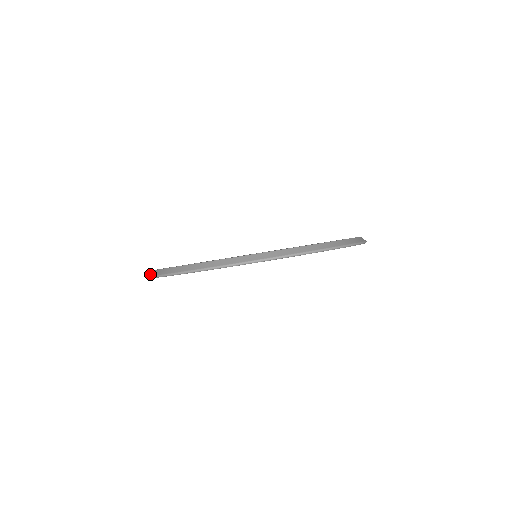
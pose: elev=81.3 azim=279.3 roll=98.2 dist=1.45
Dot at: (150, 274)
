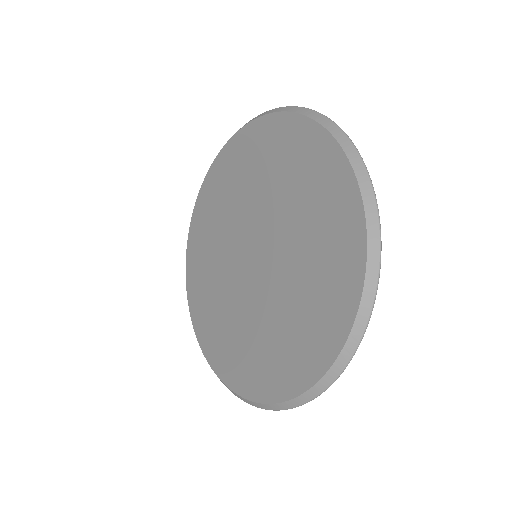
Dot at: occluded
